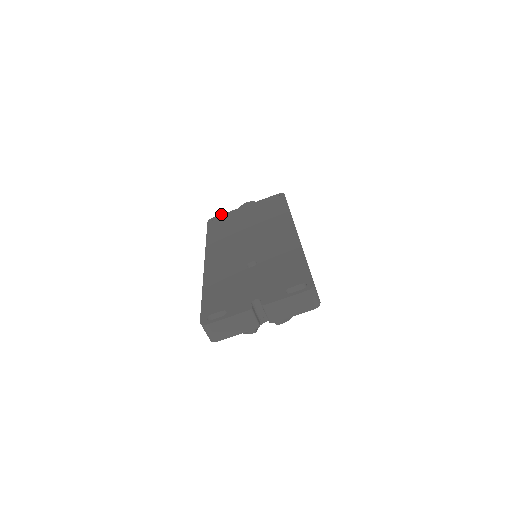
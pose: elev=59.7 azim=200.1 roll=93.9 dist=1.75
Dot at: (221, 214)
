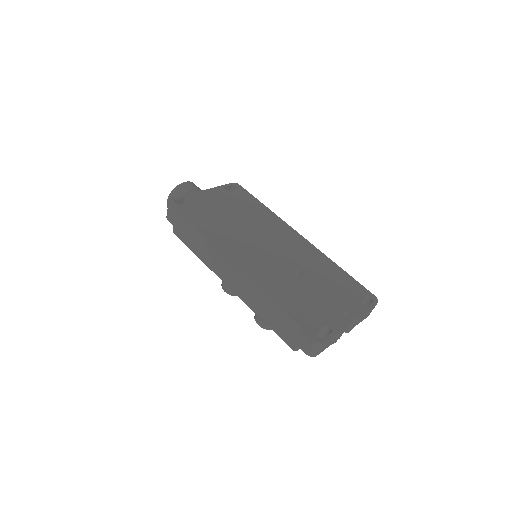
Dot at: (180, 196)
